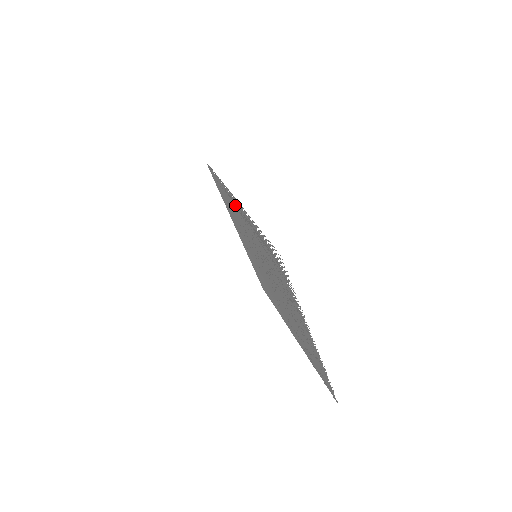
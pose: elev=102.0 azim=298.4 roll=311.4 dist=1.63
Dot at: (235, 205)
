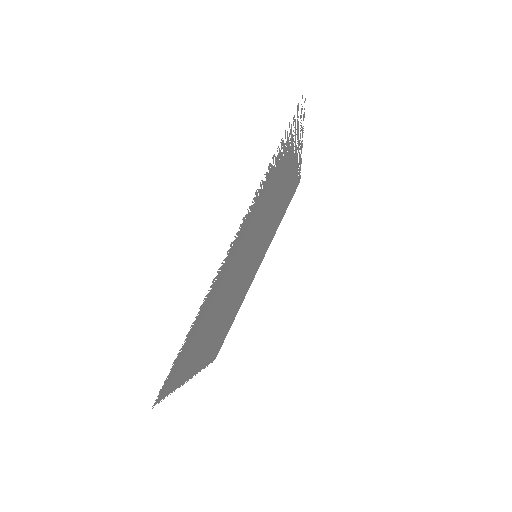
Dot at: (292, 174)
